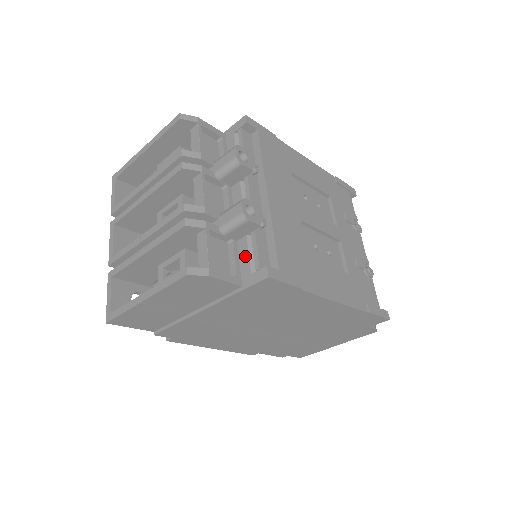
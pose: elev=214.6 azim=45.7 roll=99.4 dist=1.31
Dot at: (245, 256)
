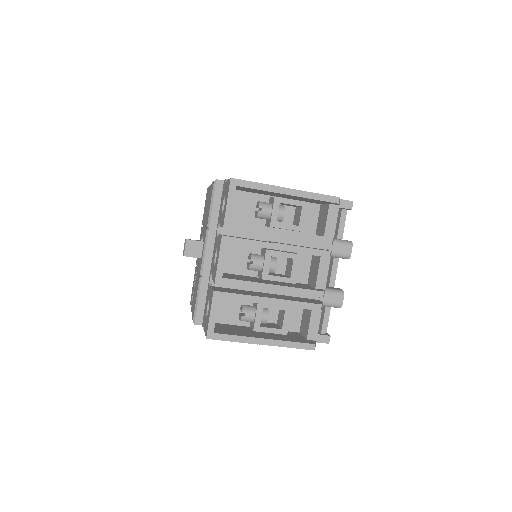
Dot at: occluded
